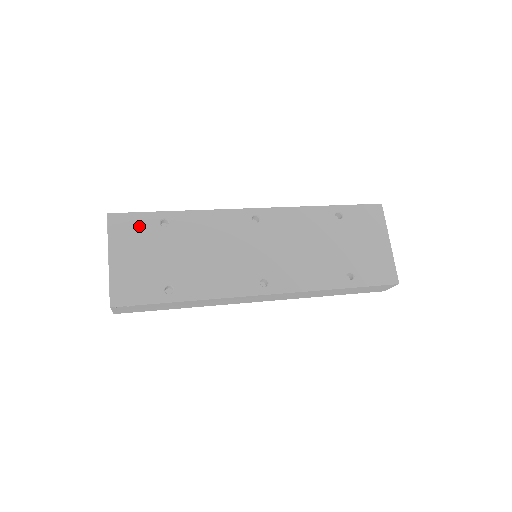
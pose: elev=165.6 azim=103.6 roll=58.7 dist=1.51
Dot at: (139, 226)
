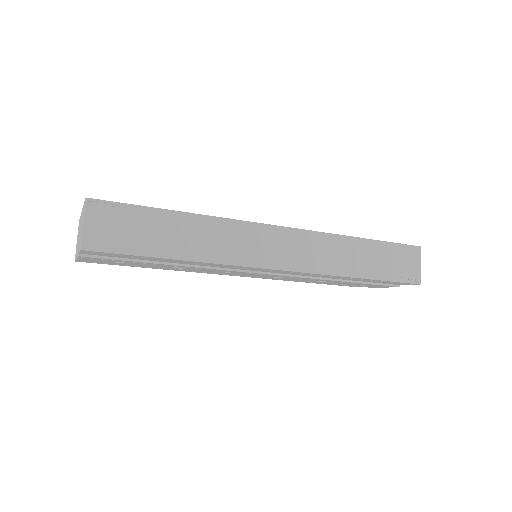
Dot at: occluded
